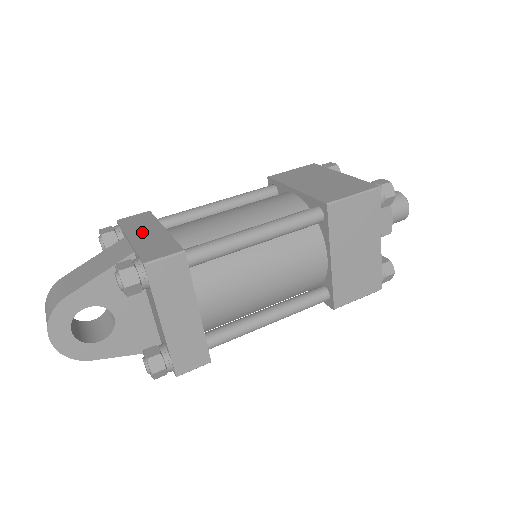
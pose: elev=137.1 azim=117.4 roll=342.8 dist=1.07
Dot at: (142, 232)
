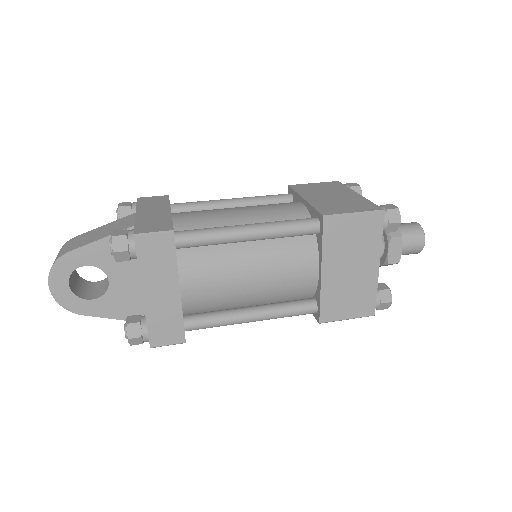
Dot at: (150, 210)
